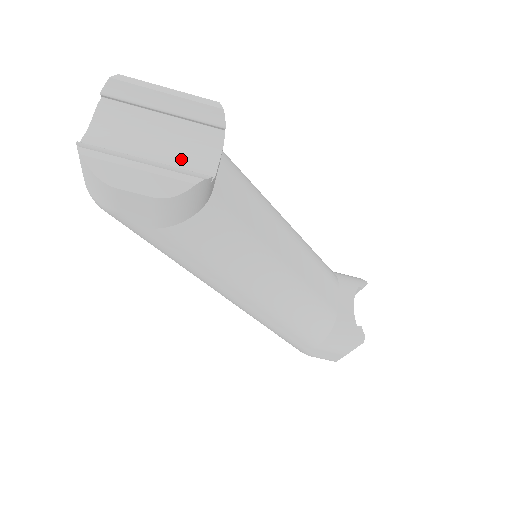
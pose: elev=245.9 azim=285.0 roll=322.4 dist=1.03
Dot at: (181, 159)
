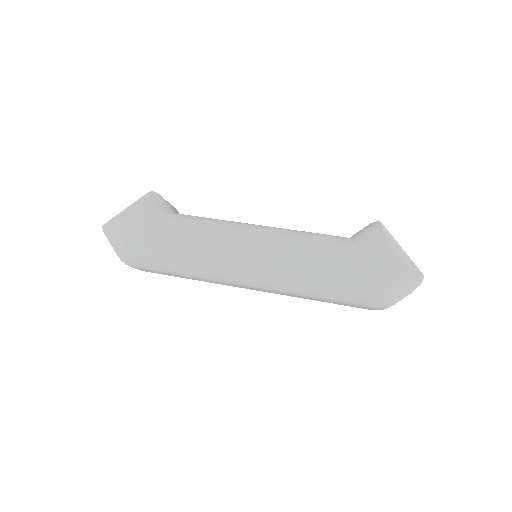
Dot at: occluded
